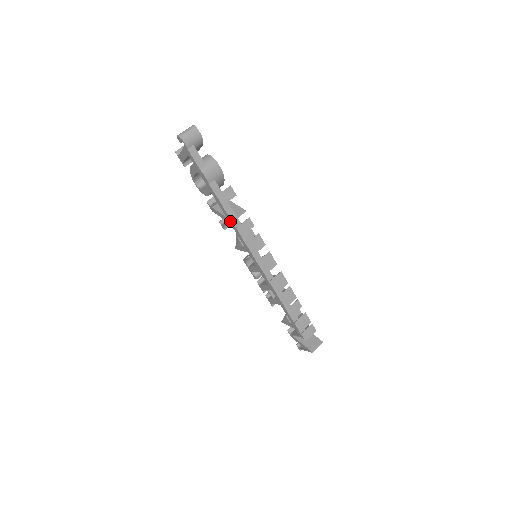
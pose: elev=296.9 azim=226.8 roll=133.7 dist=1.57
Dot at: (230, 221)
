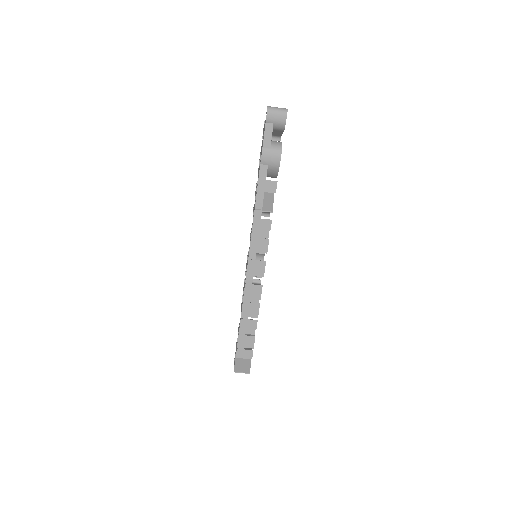
Dot at: (254, 208)
